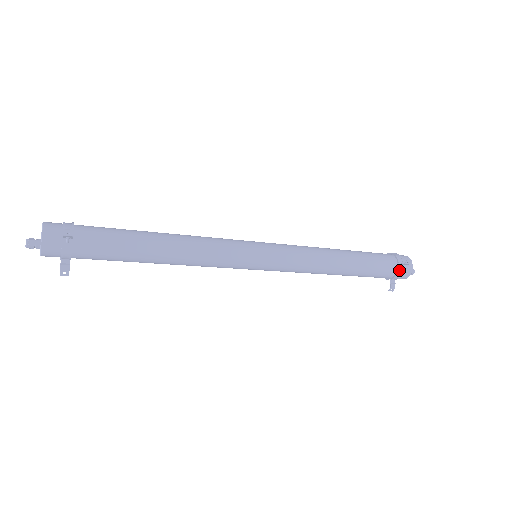
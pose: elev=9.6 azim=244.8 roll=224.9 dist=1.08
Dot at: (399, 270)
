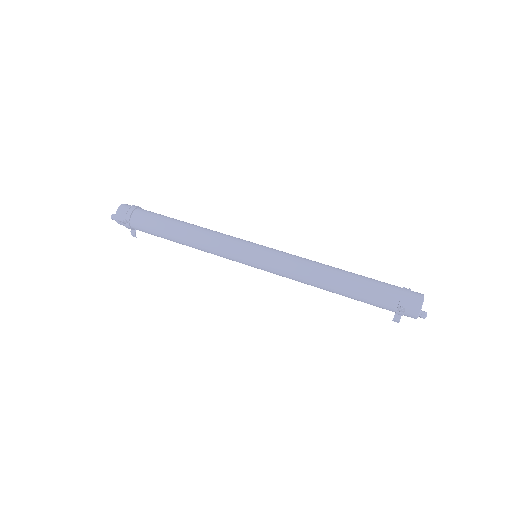
Dot at: (398, 311)
